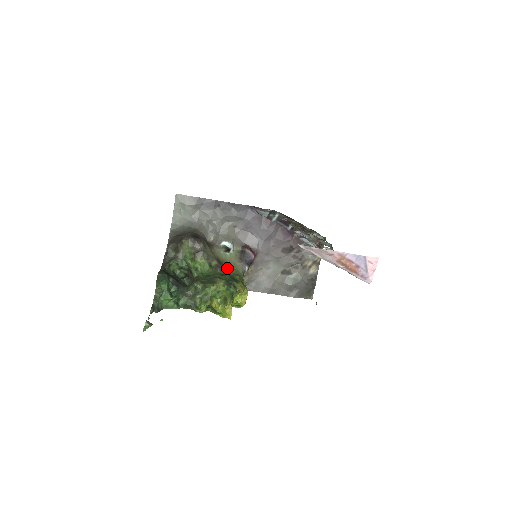
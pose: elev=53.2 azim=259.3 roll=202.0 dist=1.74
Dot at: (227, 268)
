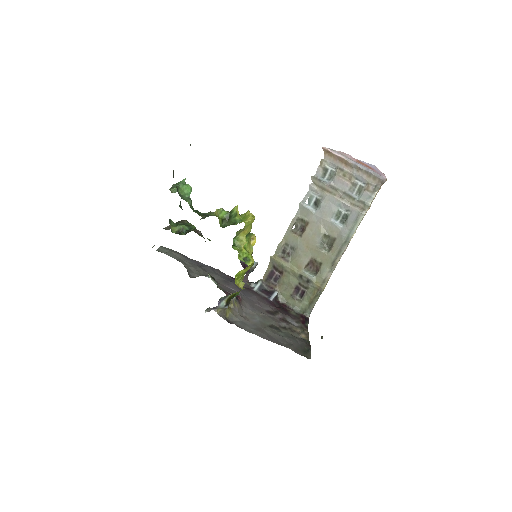
Dot at: occluded
